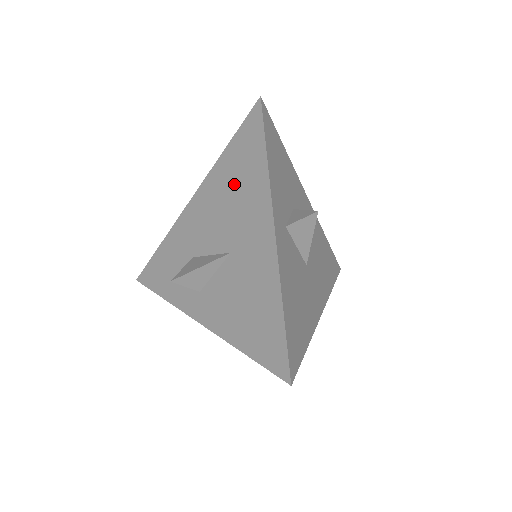
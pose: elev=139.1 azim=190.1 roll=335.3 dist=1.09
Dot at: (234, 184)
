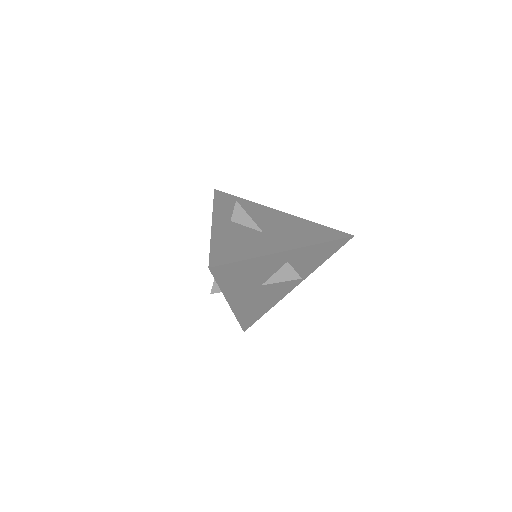
Dot at: occluded
